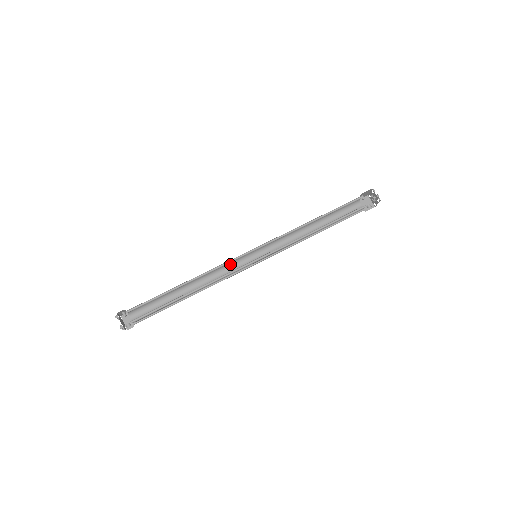
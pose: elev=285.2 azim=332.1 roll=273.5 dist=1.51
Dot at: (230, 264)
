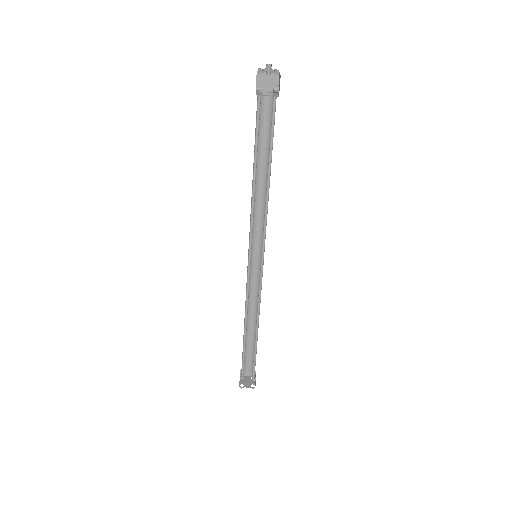
Dot at: occluded
